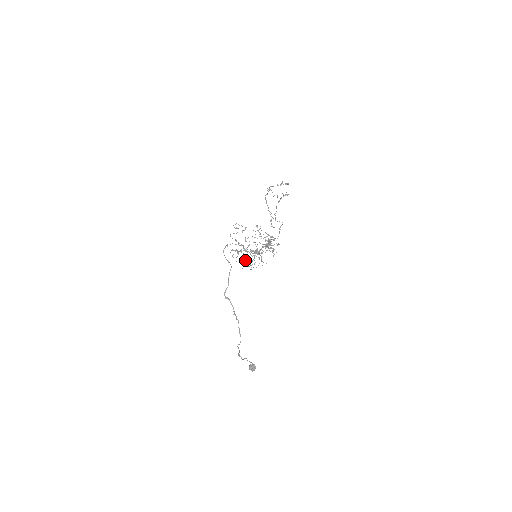
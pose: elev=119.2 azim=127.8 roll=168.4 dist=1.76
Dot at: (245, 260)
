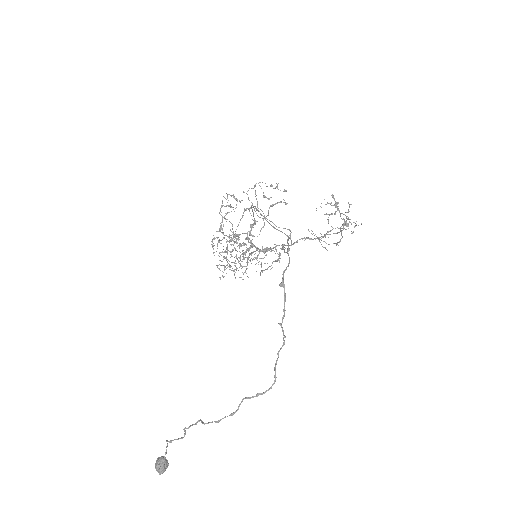
Dot at: (226, 257)
